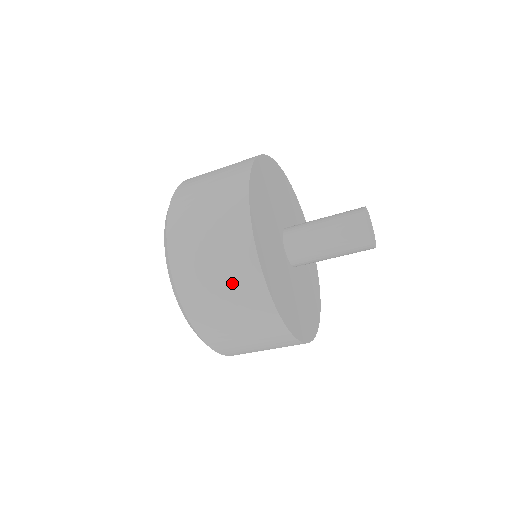
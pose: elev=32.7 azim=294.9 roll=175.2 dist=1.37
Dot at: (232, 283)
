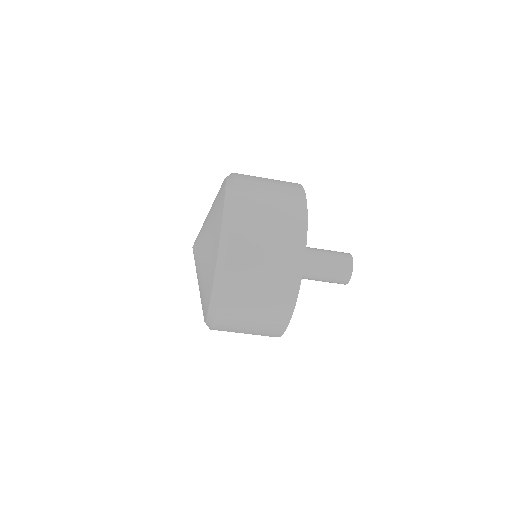
Dot at: (277, 264)
